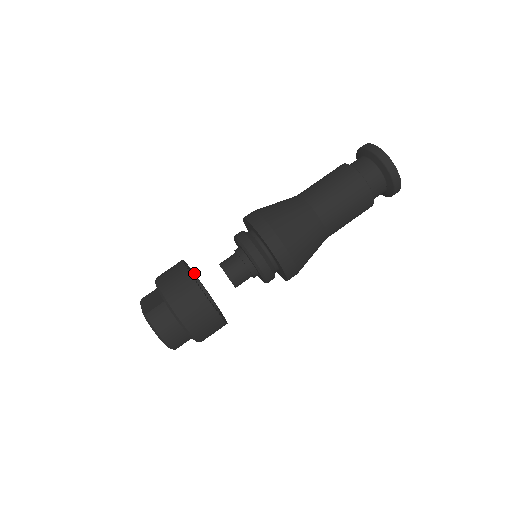
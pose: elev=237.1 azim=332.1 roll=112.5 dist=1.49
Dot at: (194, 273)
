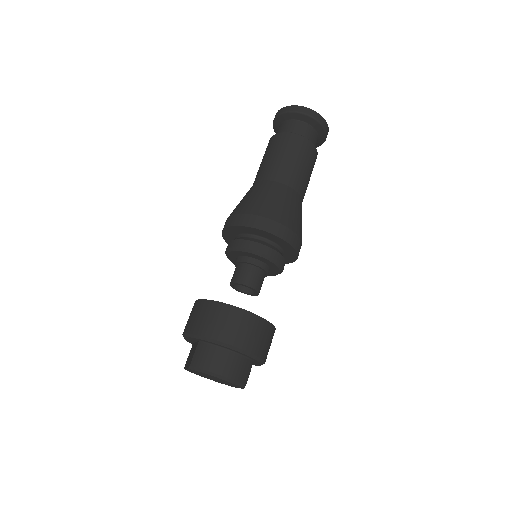
Dot at: occluded
